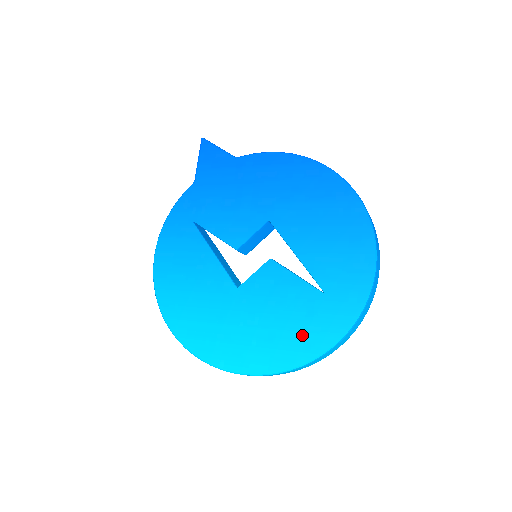
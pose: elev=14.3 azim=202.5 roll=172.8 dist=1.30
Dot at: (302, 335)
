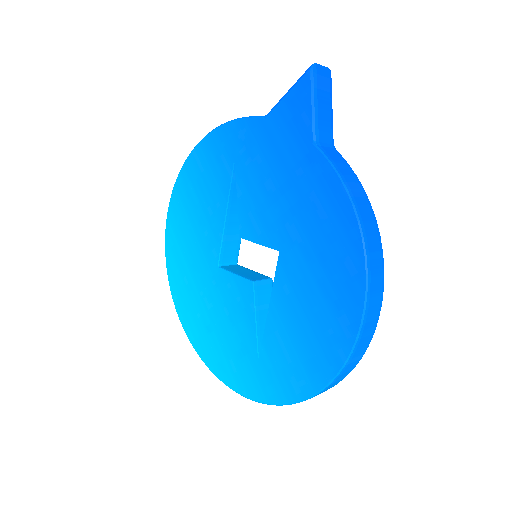
Dot at: (224, 357)
